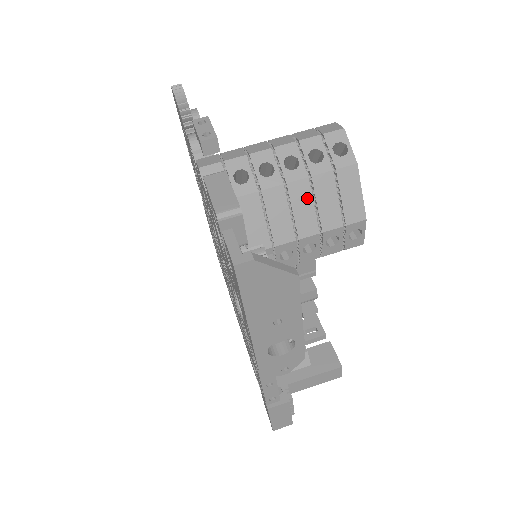
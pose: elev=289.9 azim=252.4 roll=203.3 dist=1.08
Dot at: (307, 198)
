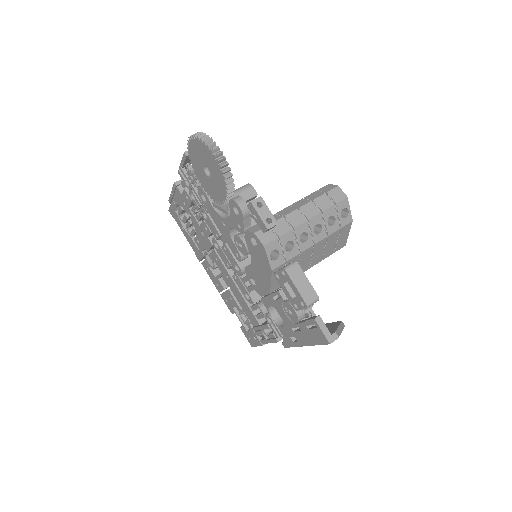
Dot at: (322, 247)
